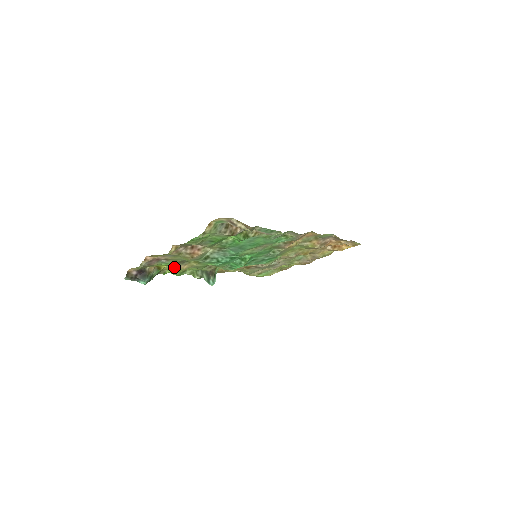
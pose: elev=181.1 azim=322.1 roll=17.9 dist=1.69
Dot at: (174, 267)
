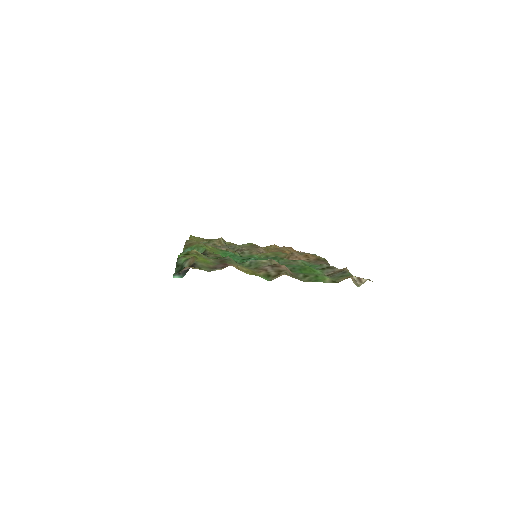
Dot at: occluded
